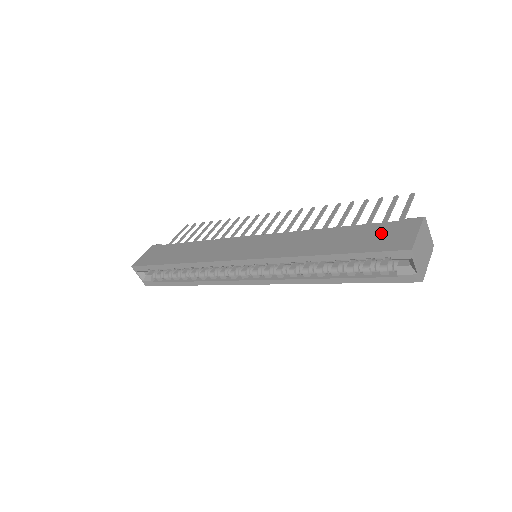
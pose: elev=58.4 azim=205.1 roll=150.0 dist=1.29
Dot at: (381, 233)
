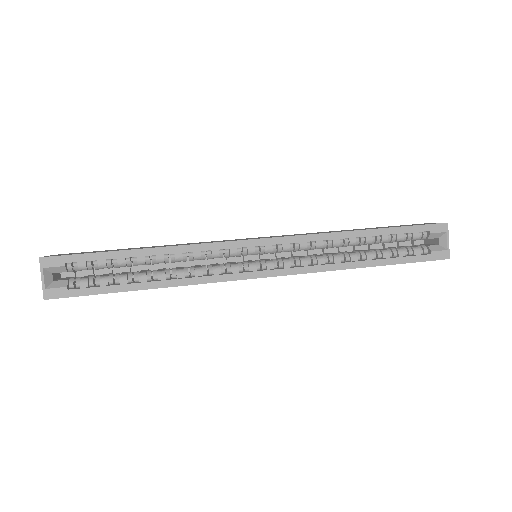
Dot at: (403, 225)
